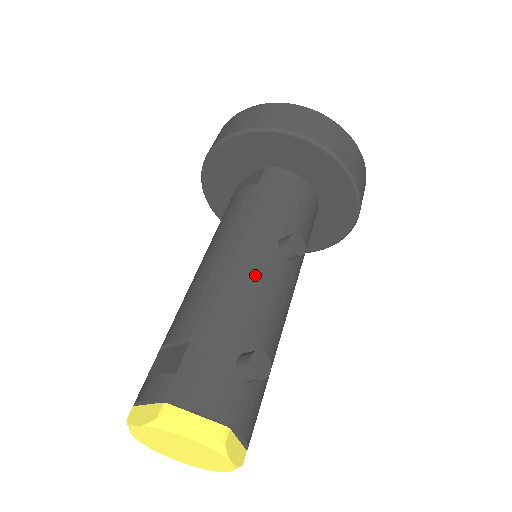
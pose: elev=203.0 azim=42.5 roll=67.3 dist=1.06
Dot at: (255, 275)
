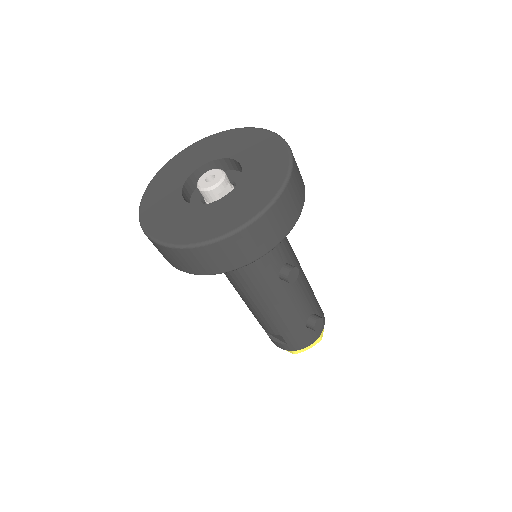
Dot at: (284, 302)
